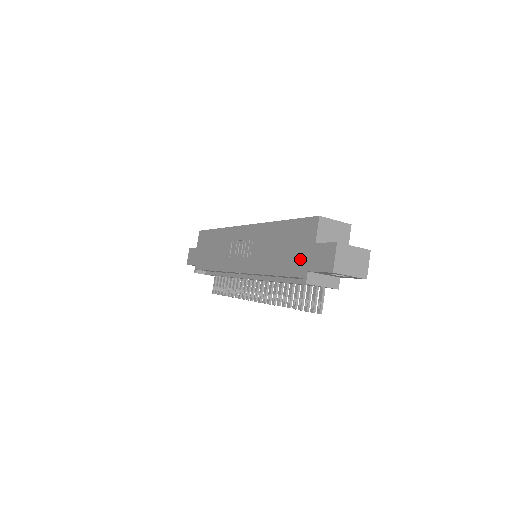
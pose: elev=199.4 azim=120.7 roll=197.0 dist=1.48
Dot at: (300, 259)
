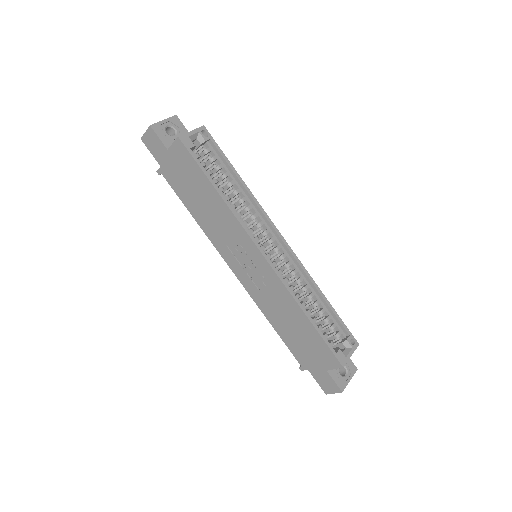
Dot at: (307, 359)
